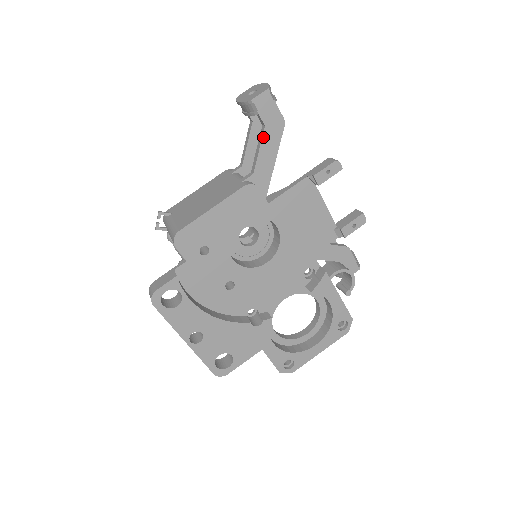
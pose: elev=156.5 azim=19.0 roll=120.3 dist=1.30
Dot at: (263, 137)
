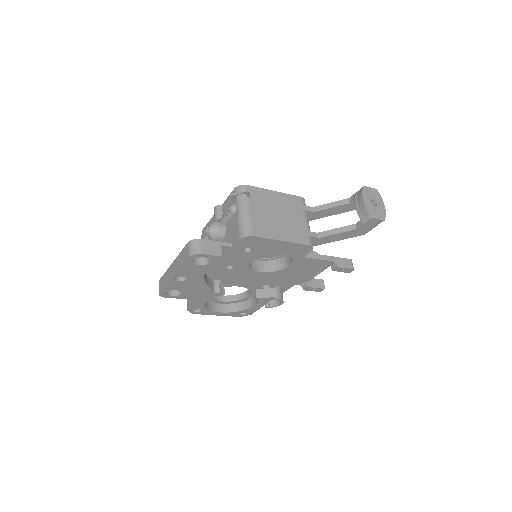
Dot at: (348, 231)
